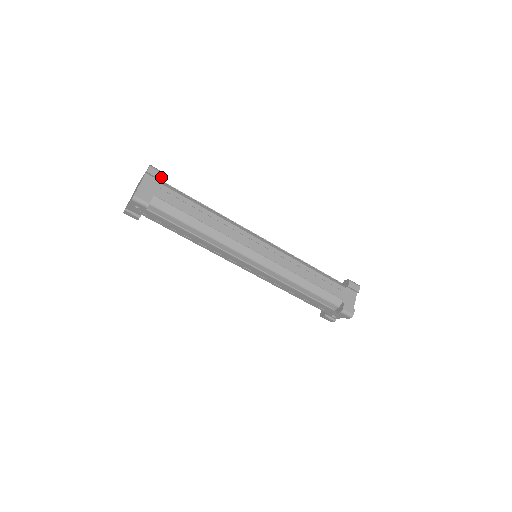
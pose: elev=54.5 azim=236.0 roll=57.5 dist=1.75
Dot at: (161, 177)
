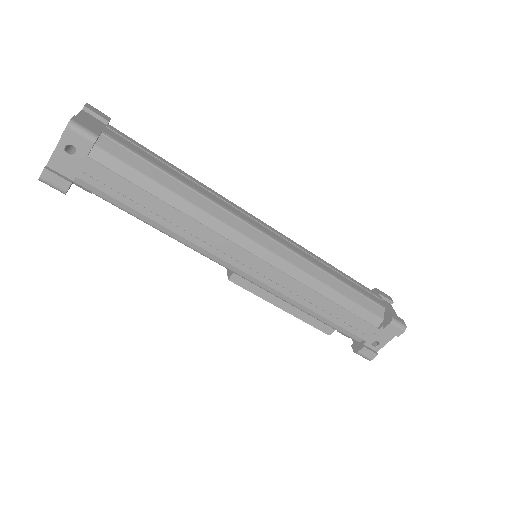
Dot at: (107, 119)
